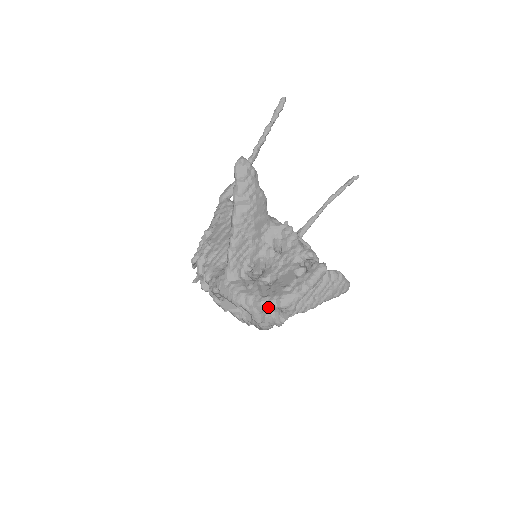
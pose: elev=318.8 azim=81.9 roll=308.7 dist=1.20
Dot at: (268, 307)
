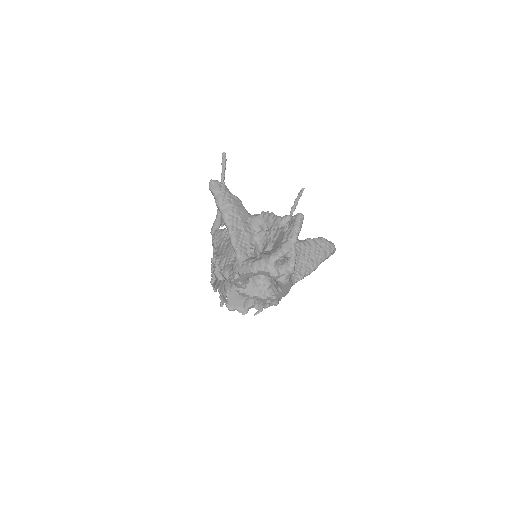
Dot at: (276, 259)
